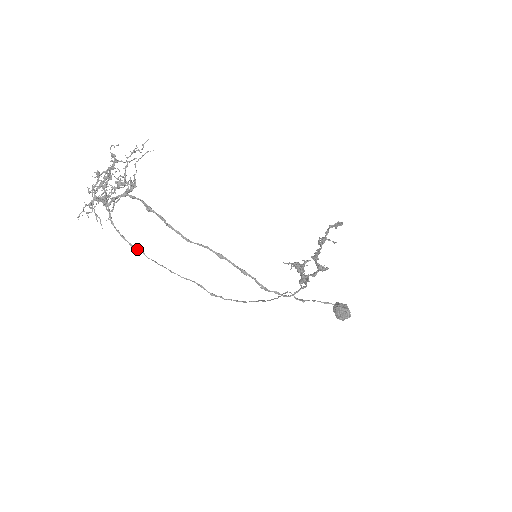
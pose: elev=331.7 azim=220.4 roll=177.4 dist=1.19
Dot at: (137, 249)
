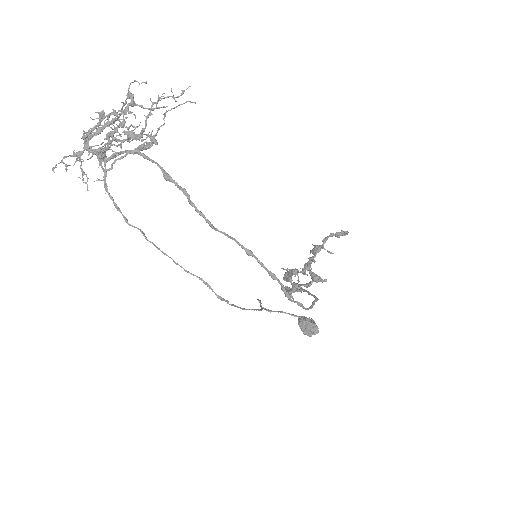
Dot at: (134, 227)
